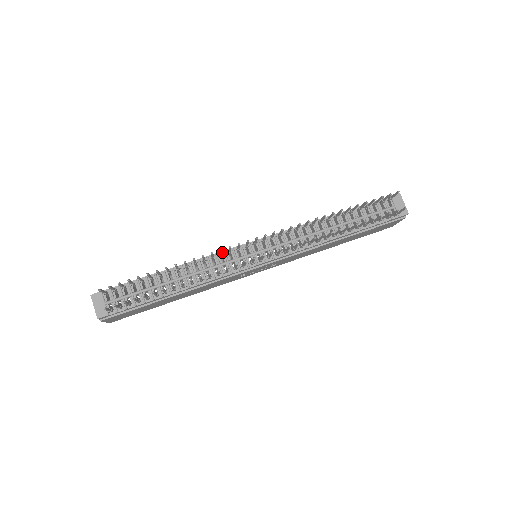
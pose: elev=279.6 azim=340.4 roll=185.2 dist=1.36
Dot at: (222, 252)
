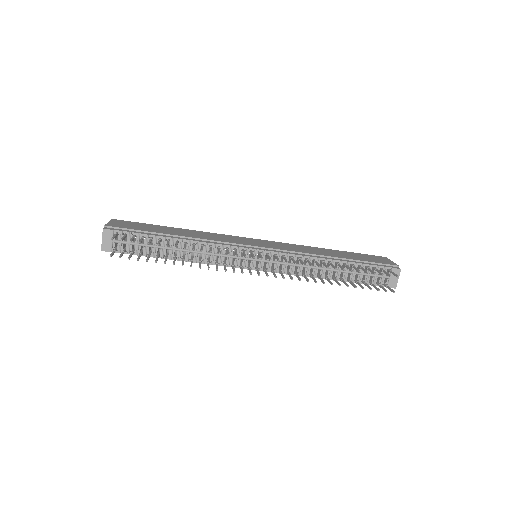
Dot at: (229, 246)
